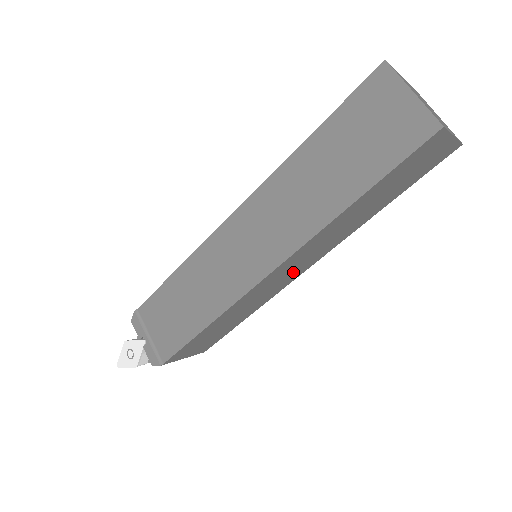
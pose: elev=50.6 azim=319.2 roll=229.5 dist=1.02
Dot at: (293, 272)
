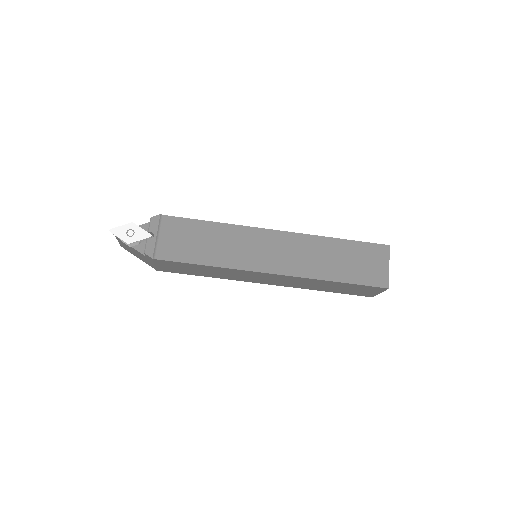
Dot at: (265, 280)
